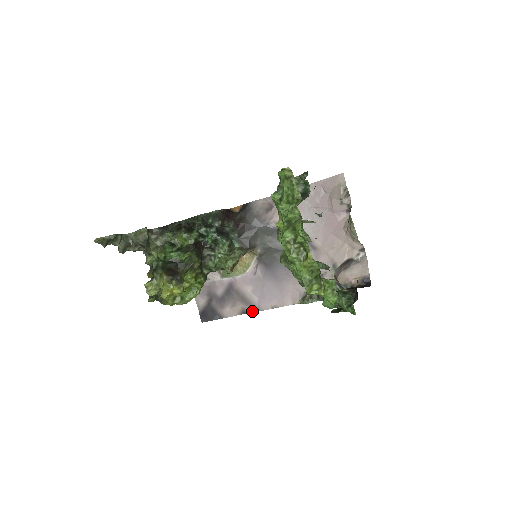
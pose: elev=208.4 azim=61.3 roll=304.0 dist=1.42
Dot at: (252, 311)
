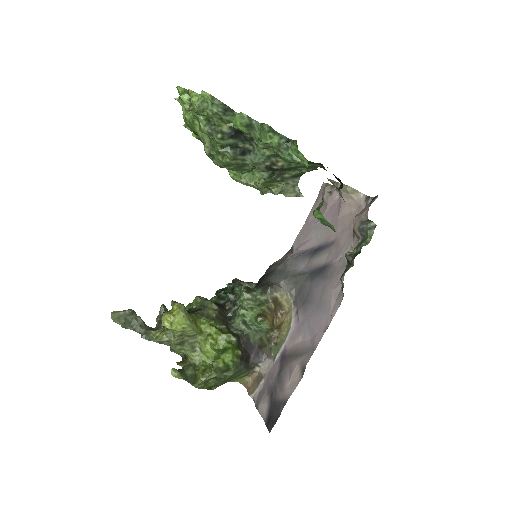
Dot at: (309, 358)
